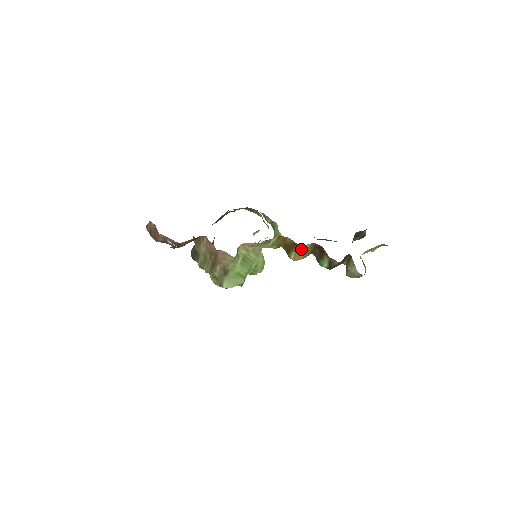
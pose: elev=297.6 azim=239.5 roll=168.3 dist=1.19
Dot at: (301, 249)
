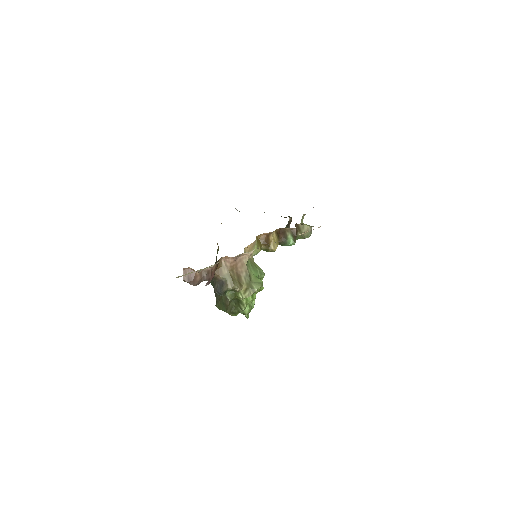
Dot at: (273, 238)
